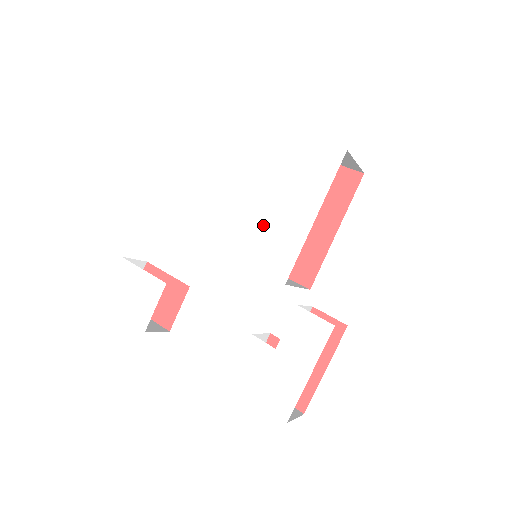
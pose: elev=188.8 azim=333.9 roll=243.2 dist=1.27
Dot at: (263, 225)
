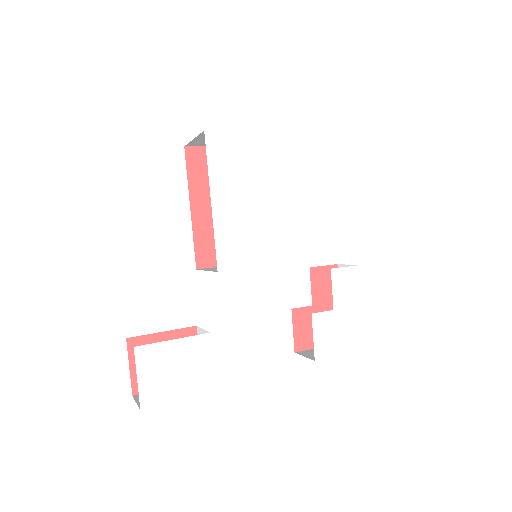
Dot at: (273, 224)
